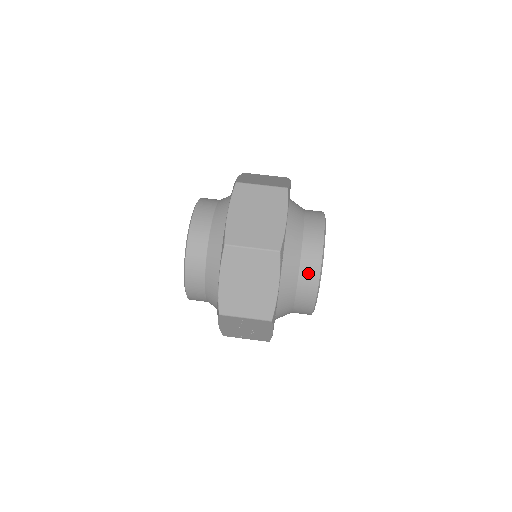
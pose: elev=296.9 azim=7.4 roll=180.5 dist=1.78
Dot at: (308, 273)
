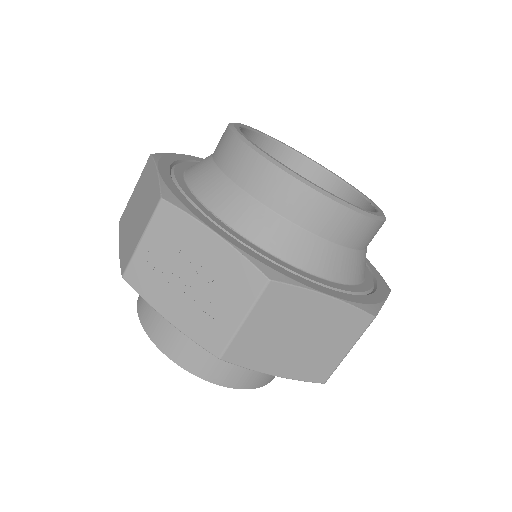
Dot at: (220, 145)
